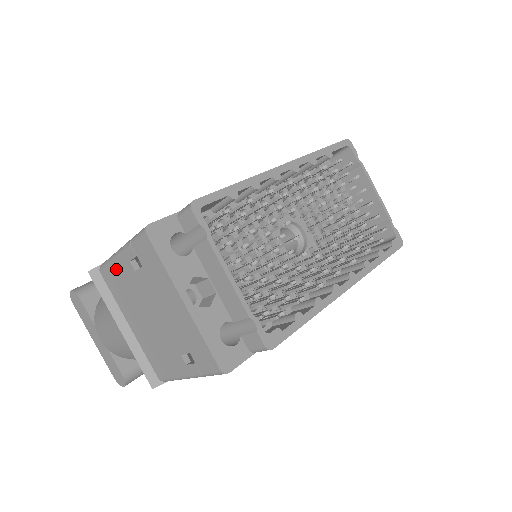
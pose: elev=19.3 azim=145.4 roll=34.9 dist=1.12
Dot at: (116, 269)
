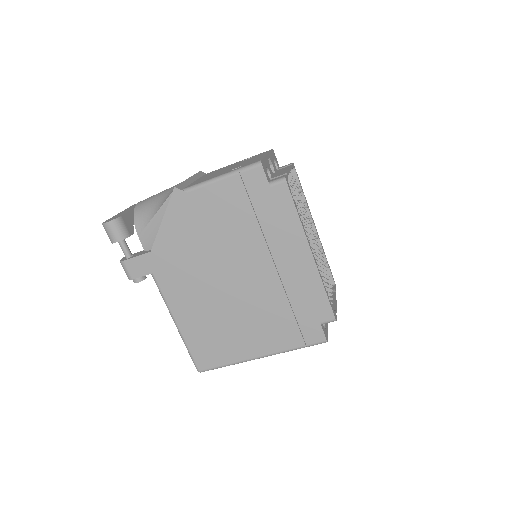
Dot at: occluded
